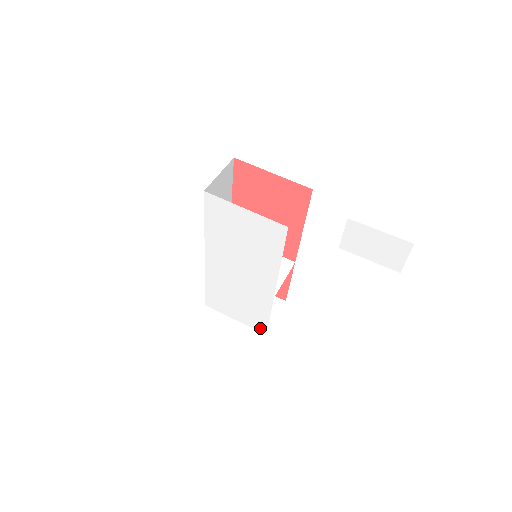
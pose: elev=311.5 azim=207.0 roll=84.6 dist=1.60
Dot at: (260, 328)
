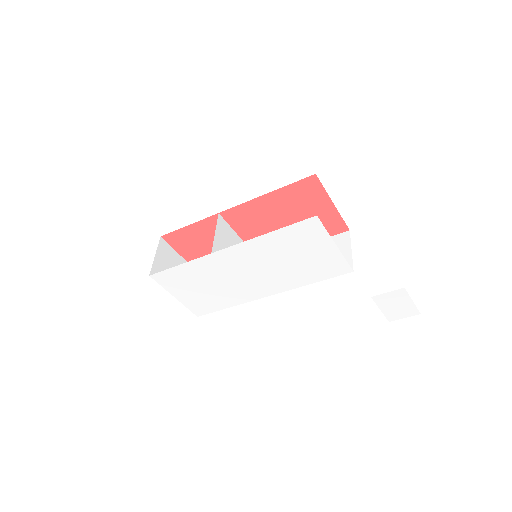
Dot at: (199, 311)
